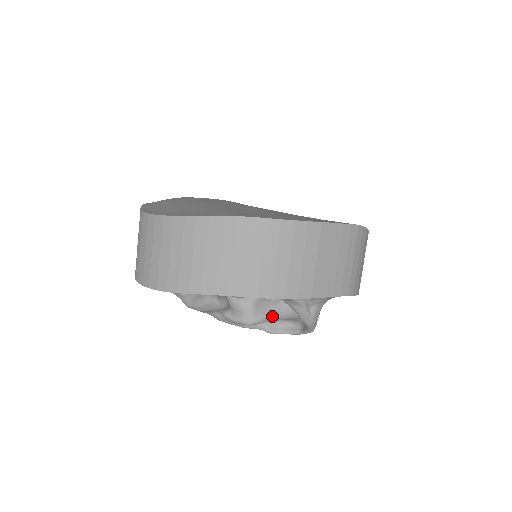
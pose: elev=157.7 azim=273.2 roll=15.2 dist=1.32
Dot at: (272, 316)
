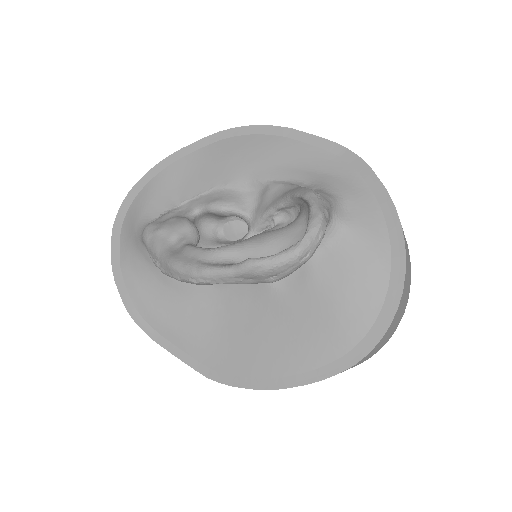
Dot at: (256, 236)
